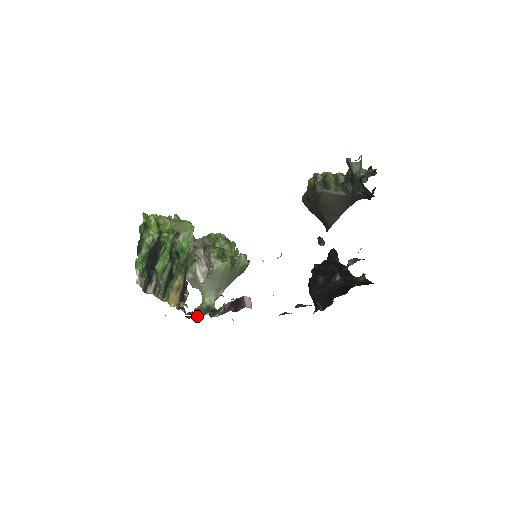
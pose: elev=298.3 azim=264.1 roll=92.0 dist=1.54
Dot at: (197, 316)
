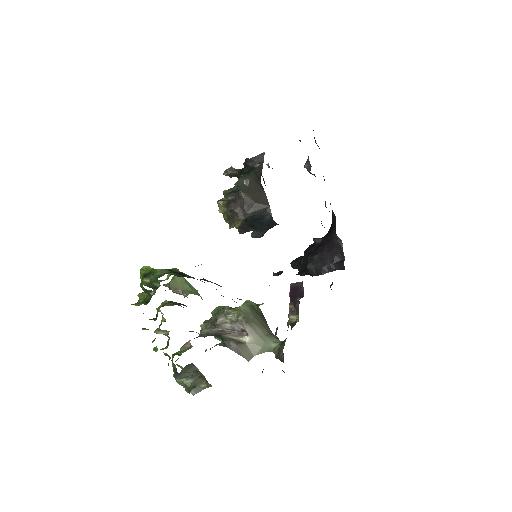
Dot at: occluded
